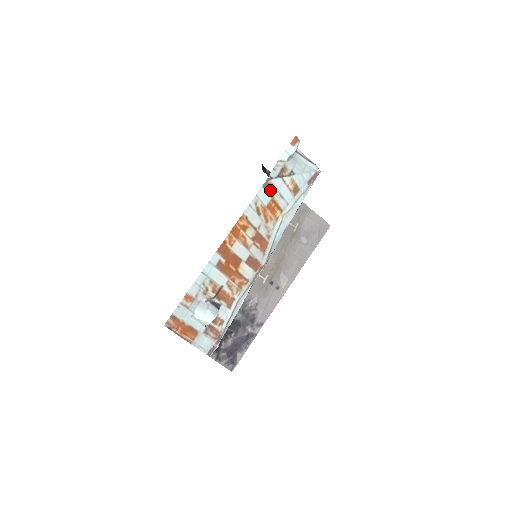
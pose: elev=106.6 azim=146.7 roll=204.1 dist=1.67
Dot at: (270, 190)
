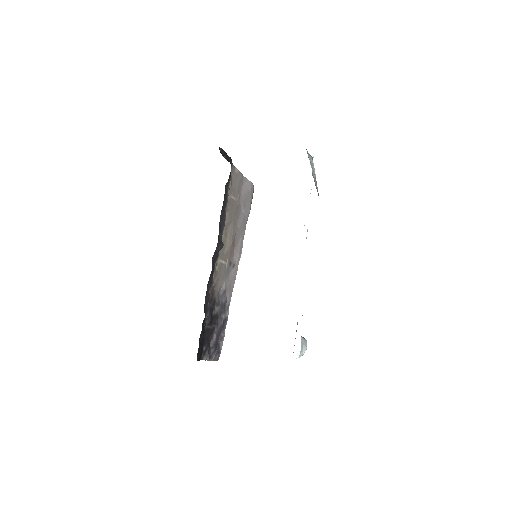
Dot at: occluded
